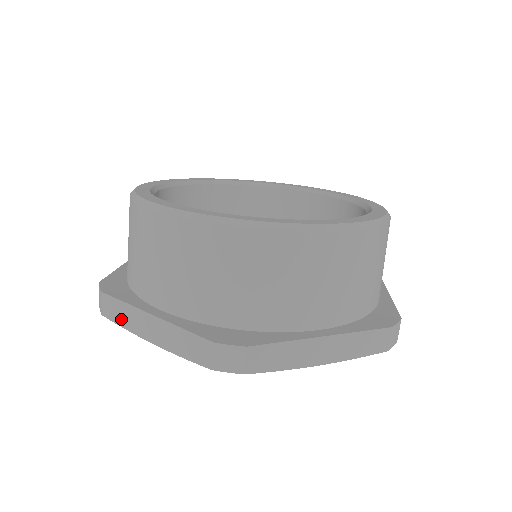
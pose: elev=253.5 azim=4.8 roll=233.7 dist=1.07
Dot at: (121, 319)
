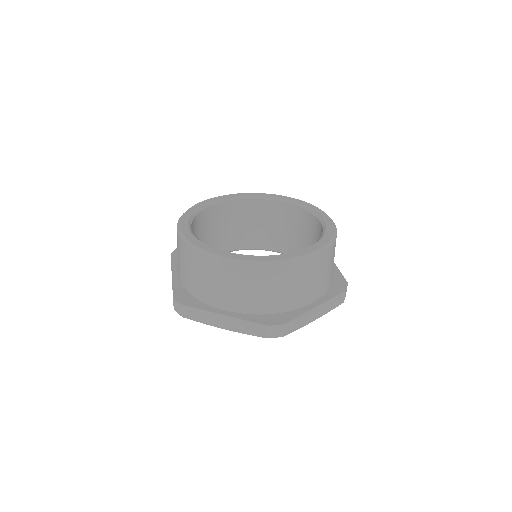
Dot at: (199, 318)
